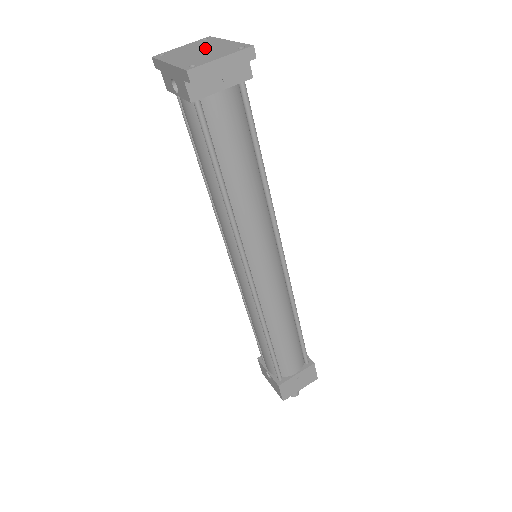
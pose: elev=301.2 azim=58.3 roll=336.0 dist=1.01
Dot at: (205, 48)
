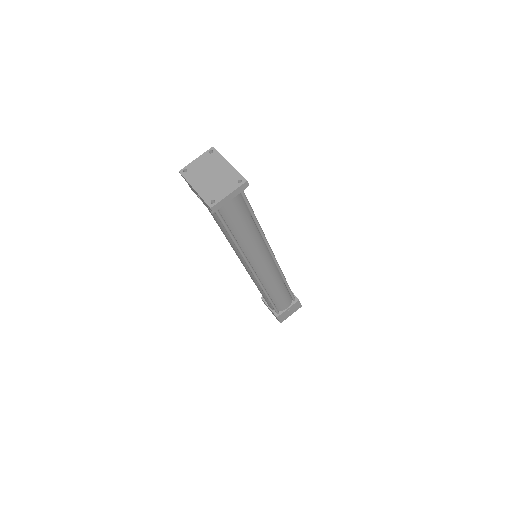
Dot at: (215, 171)
